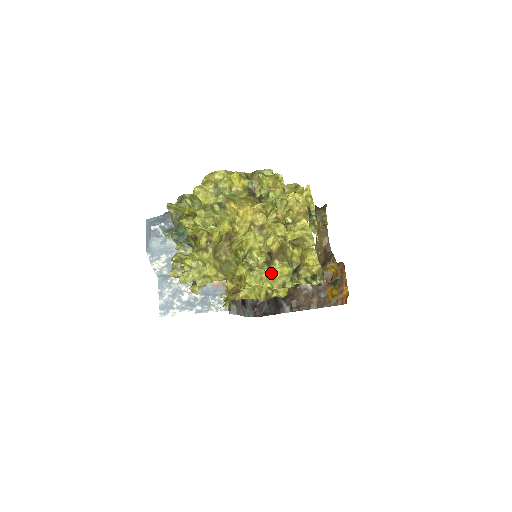
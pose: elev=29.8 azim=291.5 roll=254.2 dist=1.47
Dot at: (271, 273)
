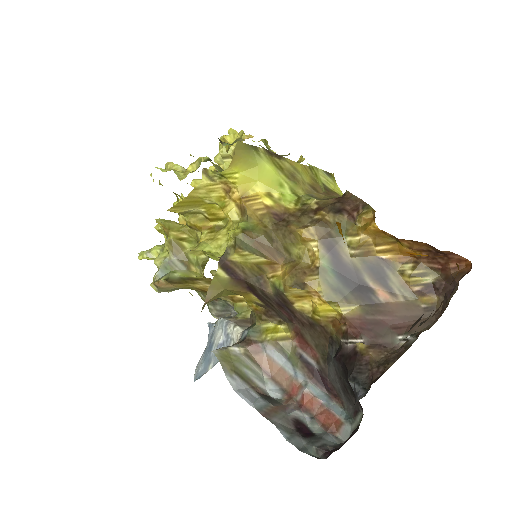
Dot at: occluded
